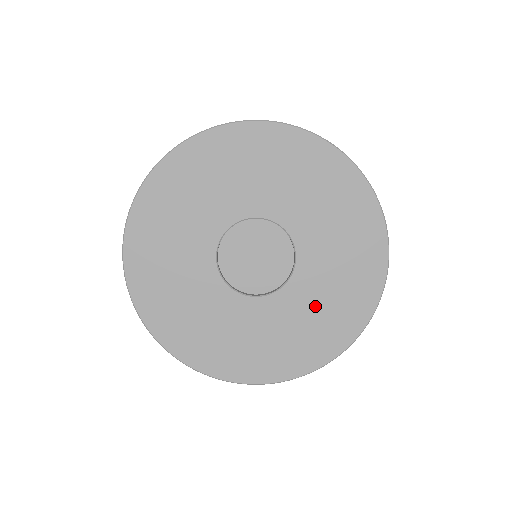
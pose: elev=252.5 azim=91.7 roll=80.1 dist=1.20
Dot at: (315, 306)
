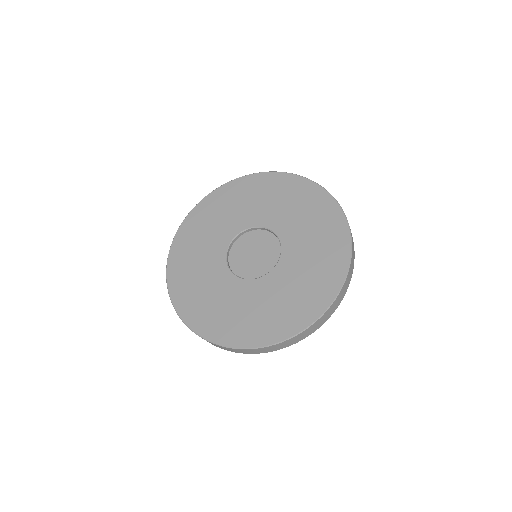
Dot at: (249, 306)
